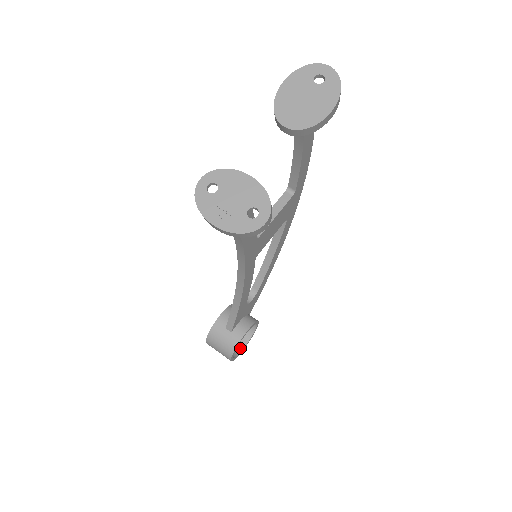
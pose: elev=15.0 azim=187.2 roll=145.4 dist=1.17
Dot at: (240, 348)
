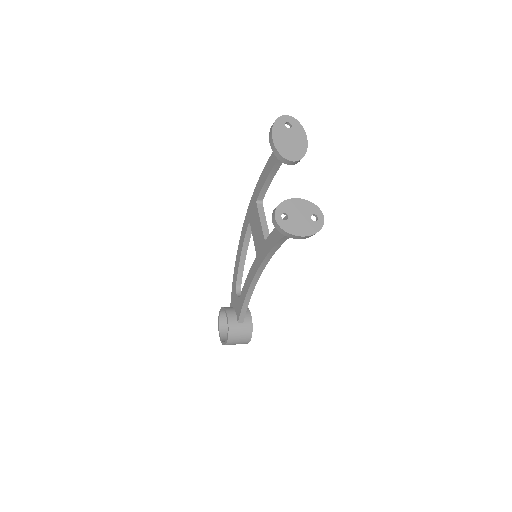
Dot at: occluded
